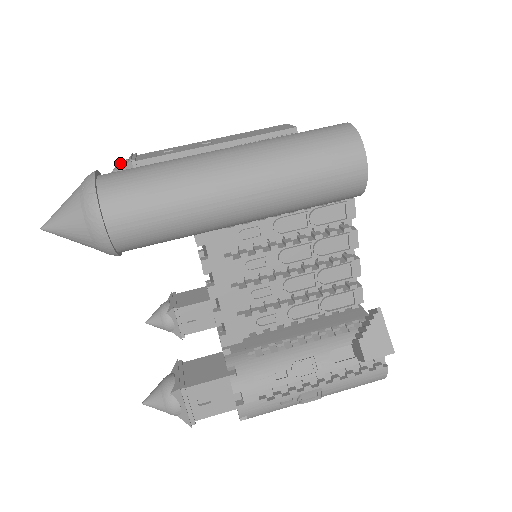
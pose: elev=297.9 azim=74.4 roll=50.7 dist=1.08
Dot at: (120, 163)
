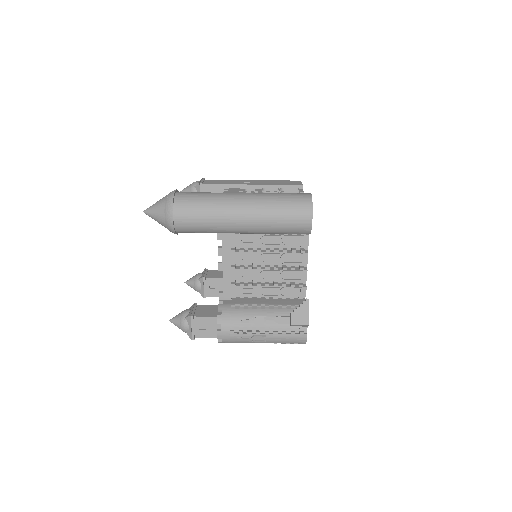
Dot at: (193, 183)
